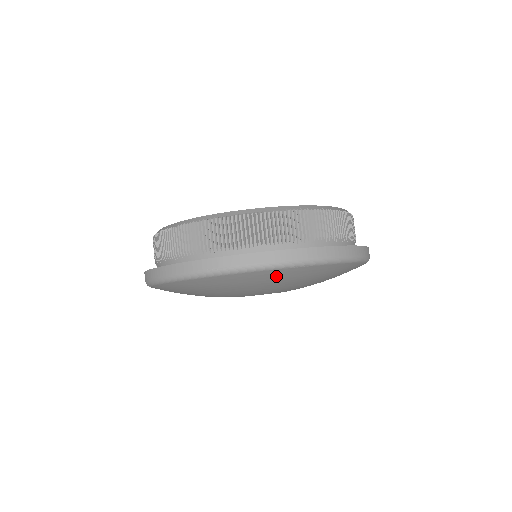
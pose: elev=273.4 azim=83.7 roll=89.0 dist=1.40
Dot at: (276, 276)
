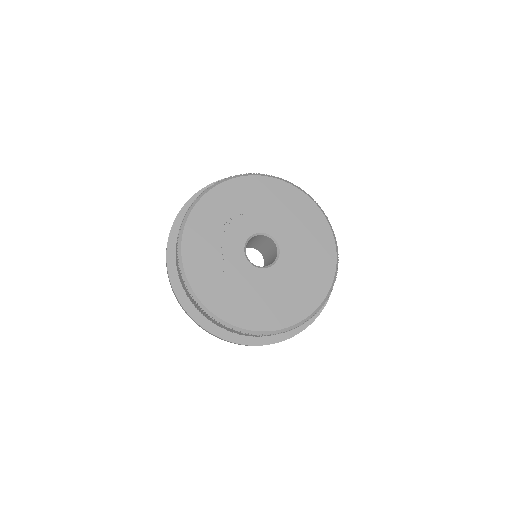
Dot at: occluded
